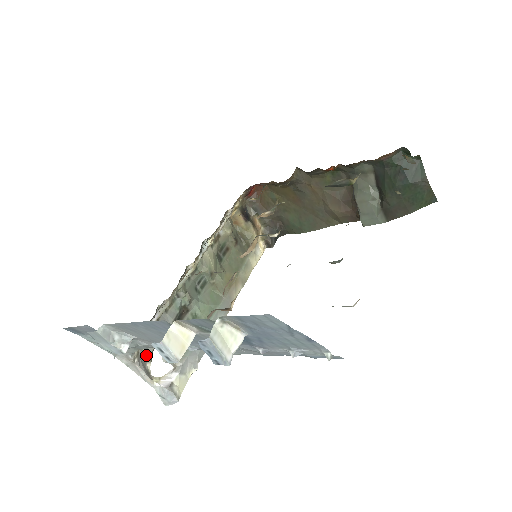
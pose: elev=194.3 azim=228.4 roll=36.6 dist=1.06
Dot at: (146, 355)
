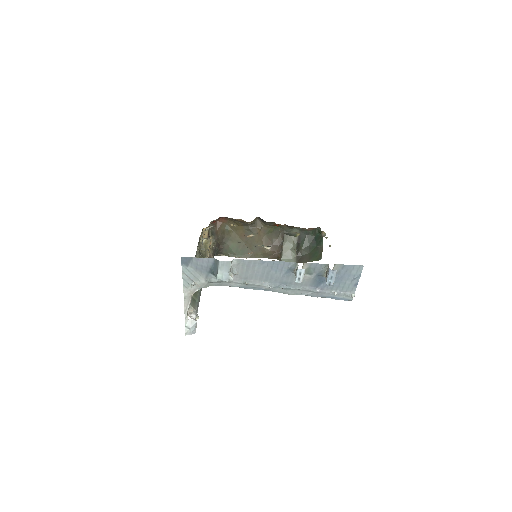
Dot at: occluded
